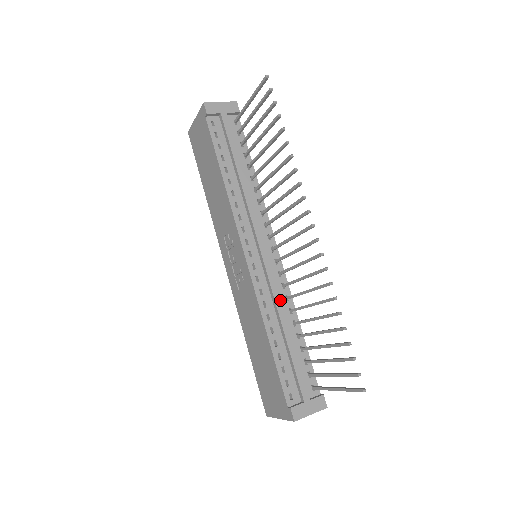
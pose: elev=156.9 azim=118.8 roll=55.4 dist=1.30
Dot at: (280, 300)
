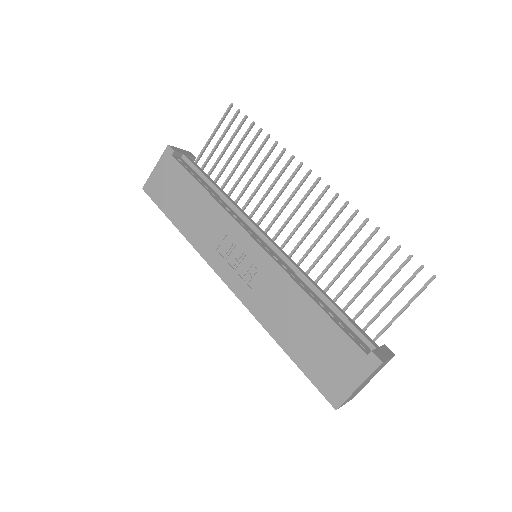
Dot at: (303, 272)
